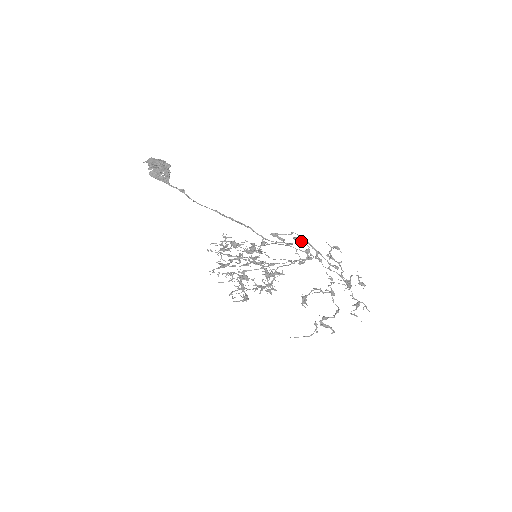
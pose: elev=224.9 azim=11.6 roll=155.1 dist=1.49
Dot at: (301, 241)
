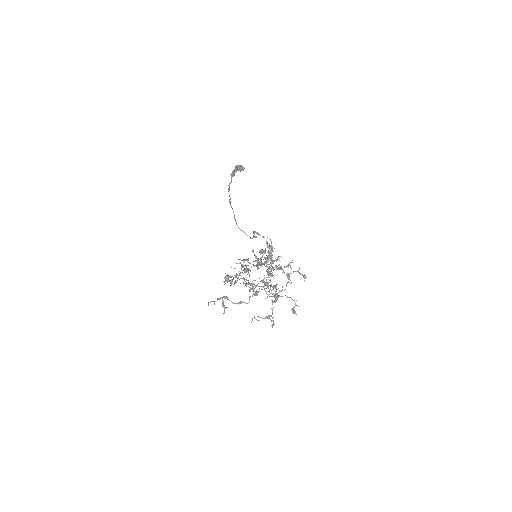
Dot at: (268, 246)
